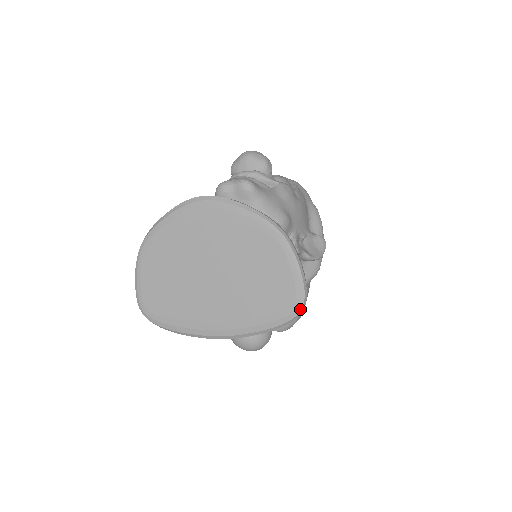
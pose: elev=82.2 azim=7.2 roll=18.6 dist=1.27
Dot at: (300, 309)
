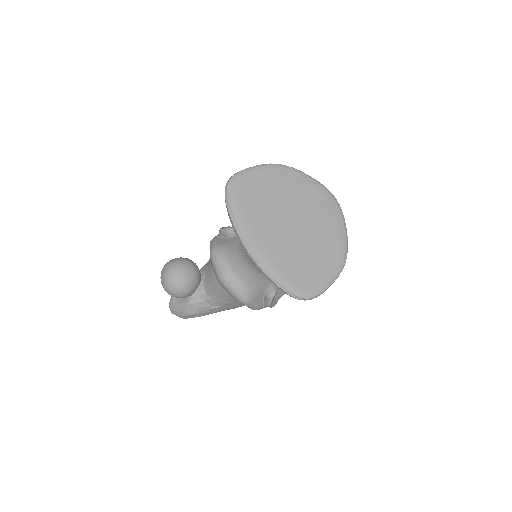
Dot at: (306, 297)
